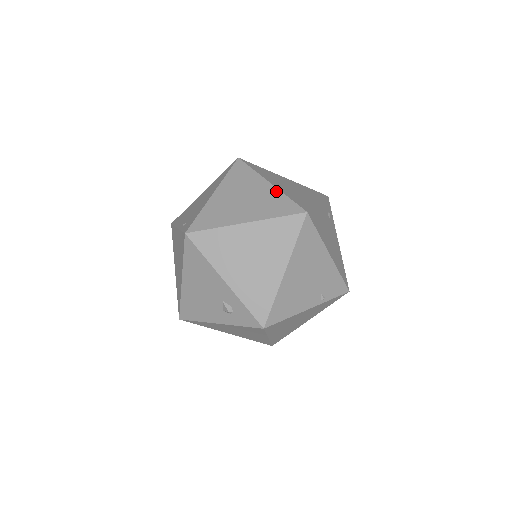
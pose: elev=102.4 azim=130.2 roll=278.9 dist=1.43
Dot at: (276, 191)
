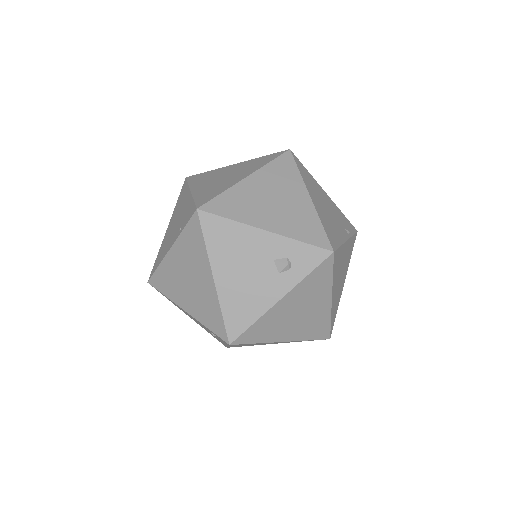
Dot at: (247, 161)
